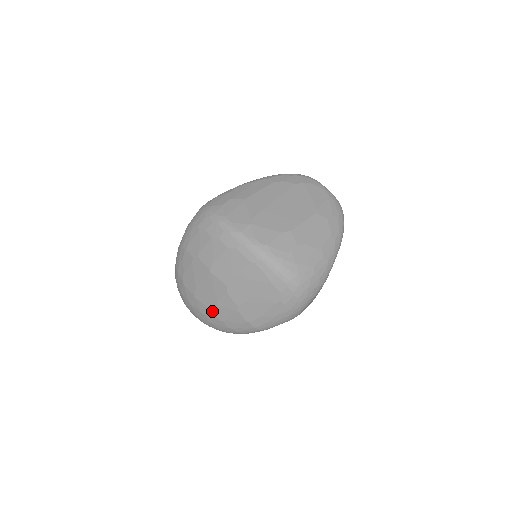
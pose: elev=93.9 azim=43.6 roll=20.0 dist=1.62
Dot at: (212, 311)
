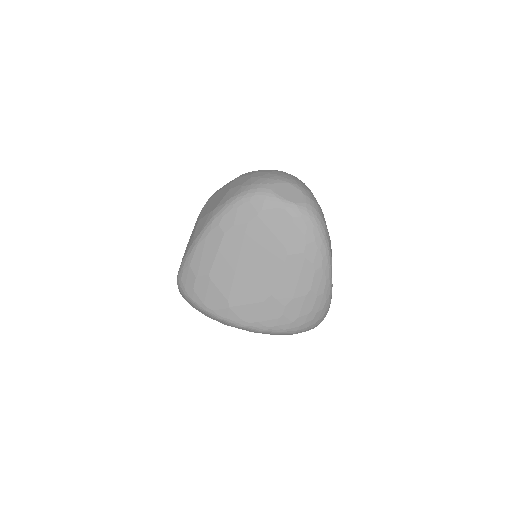
Dot at: occluded
